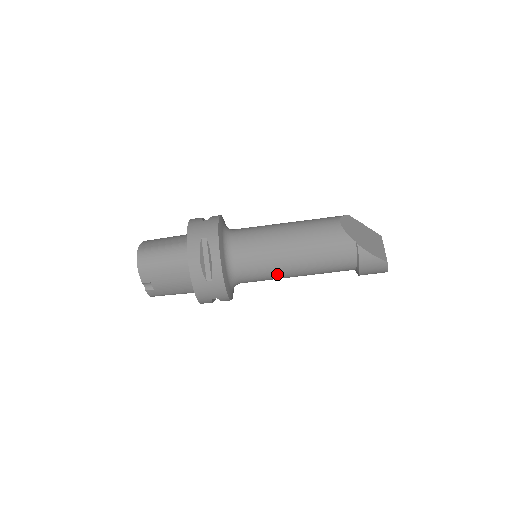
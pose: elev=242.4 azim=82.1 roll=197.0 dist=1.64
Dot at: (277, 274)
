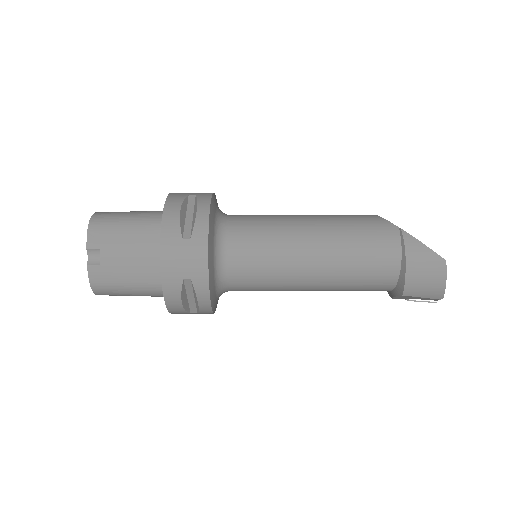
Dot at: (285, 263)
